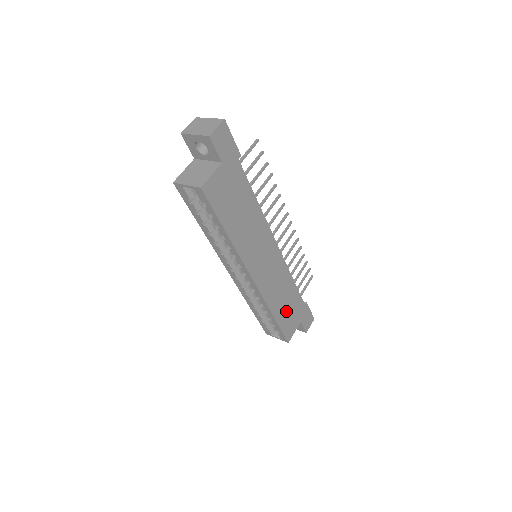
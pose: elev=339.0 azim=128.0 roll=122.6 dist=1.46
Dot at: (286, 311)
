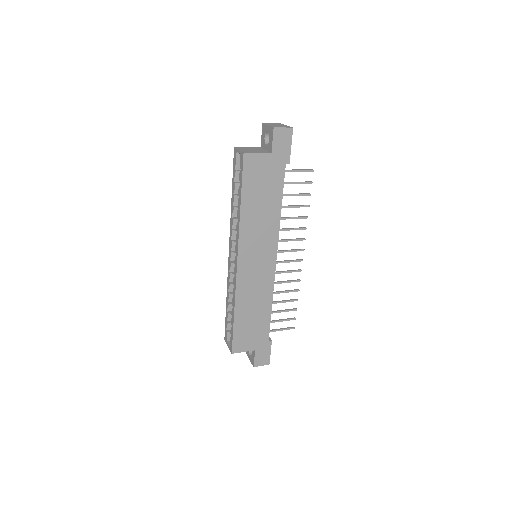
Dot at: (248, 323)
